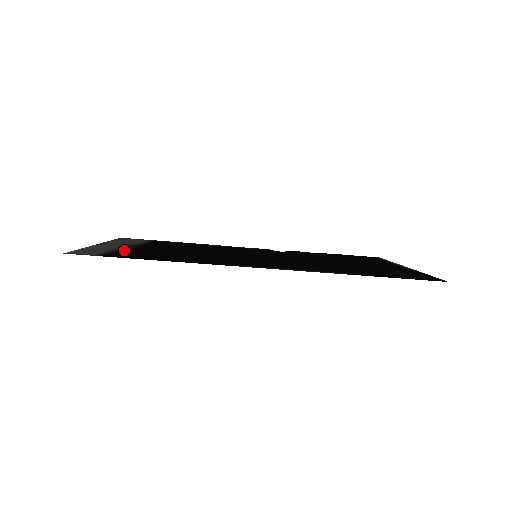
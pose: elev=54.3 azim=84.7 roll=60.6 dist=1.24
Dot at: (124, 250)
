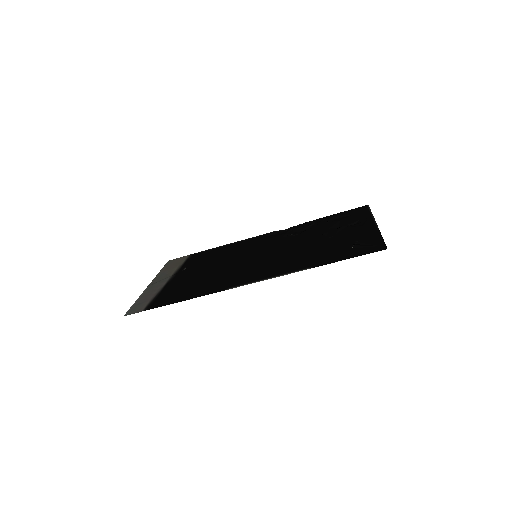
Dot at: (163, 290)
